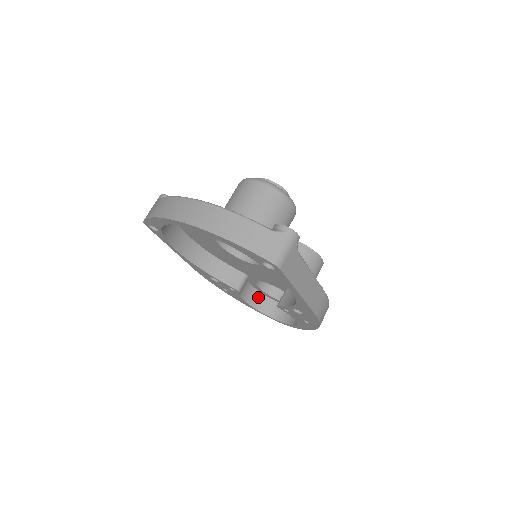
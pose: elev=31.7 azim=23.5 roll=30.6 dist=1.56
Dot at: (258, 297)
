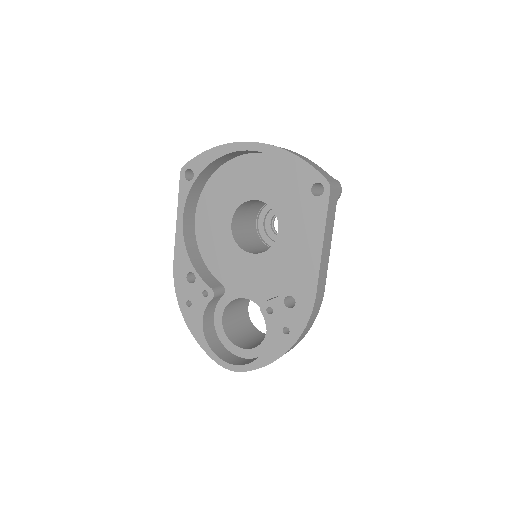
Dot at: (213, 335)
